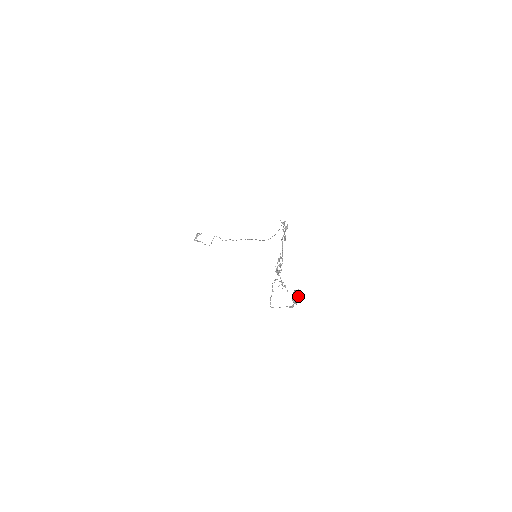
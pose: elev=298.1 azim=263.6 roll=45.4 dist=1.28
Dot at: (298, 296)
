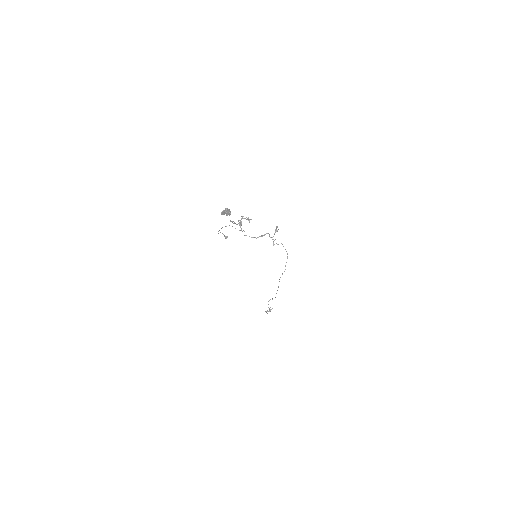
Dot at: (226, 210)
